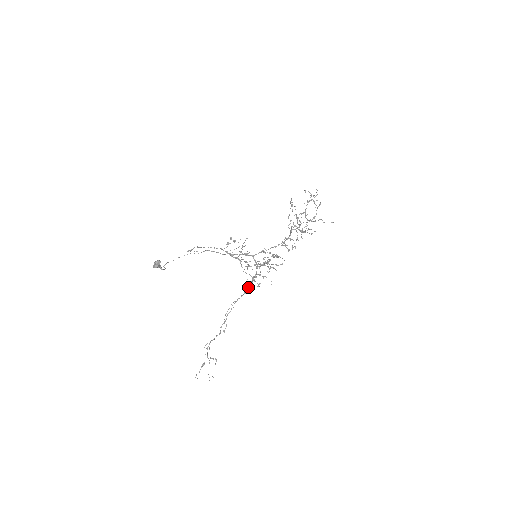
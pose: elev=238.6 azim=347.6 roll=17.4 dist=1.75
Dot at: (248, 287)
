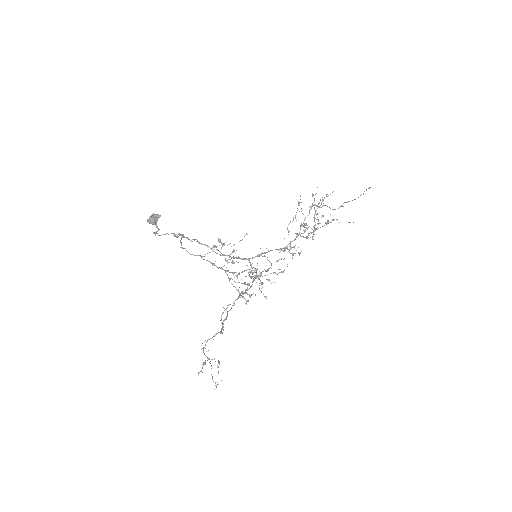
Dot at: occluded
